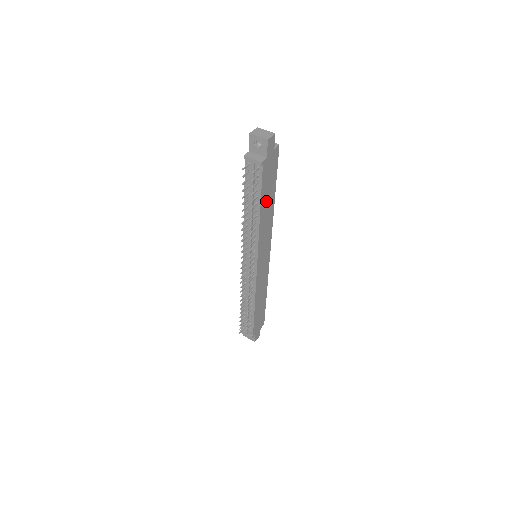
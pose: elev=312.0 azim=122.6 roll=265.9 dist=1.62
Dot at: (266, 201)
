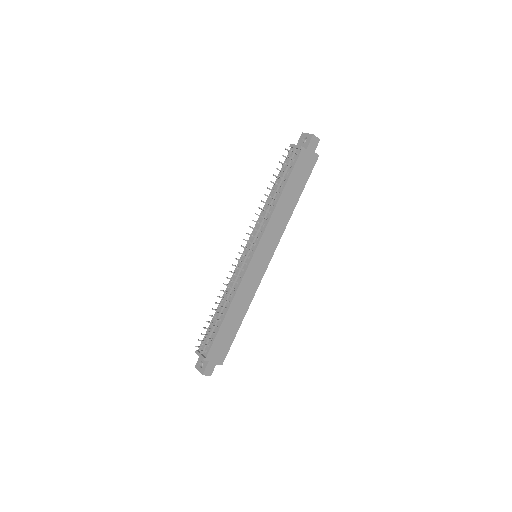
Dot at: (290, 193)
